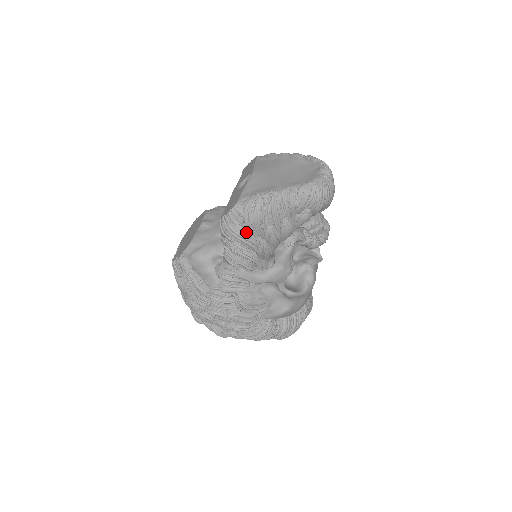
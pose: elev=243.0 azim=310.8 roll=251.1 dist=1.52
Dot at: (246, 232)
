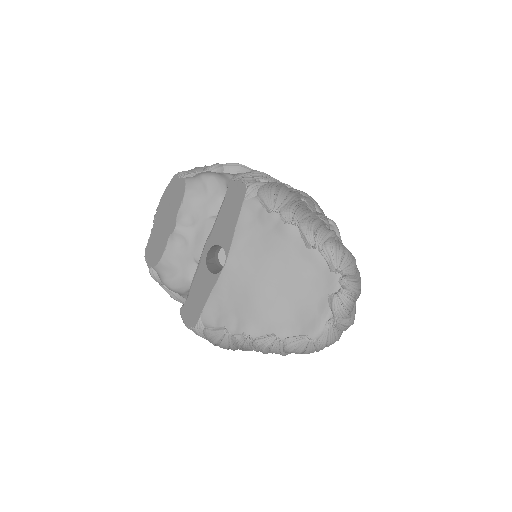
Dot at: occluded
